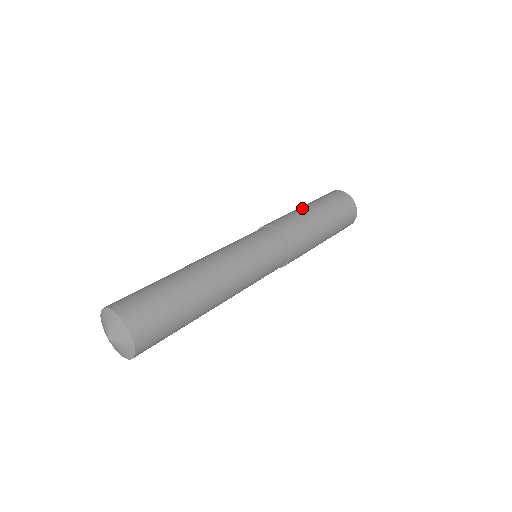
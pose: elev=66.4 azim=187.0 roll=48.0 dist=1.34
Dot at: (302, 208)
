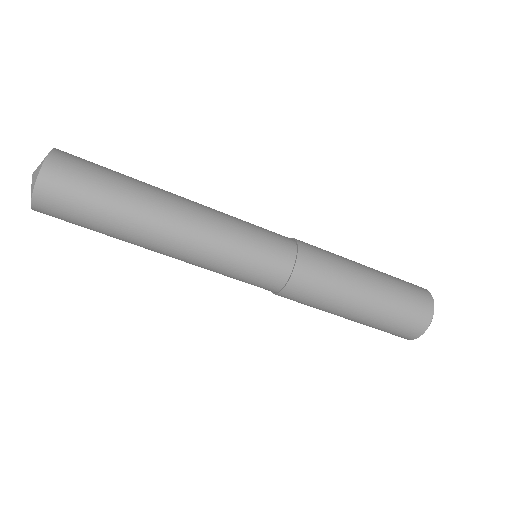
Dot at: (362, 279)
